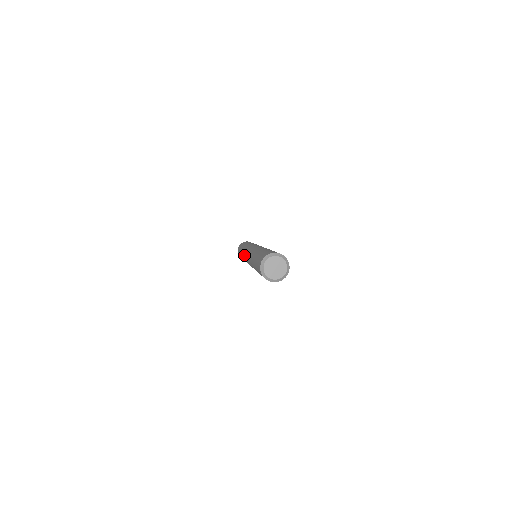
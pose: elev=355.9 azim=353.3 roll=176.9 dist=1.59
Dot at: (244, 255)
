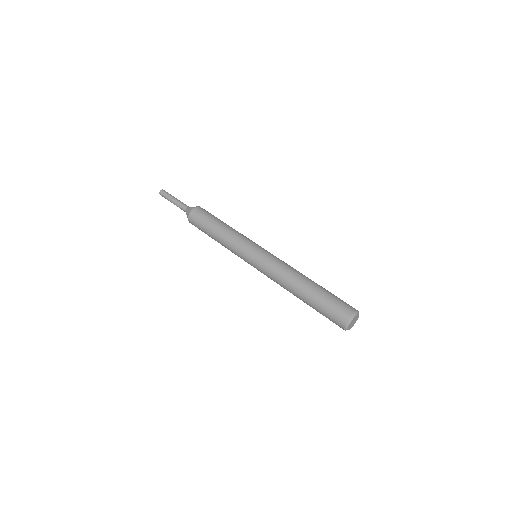
Dot at: (244, 257)
